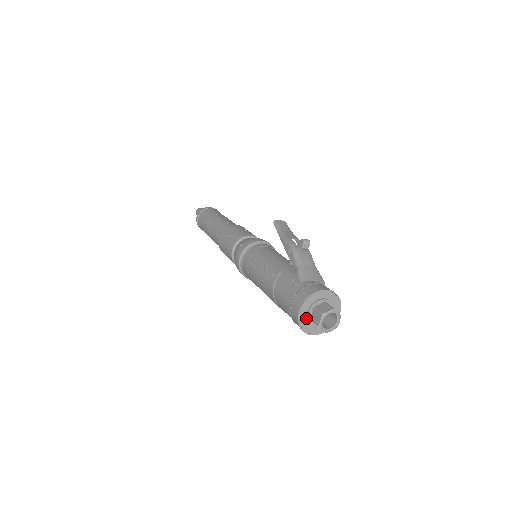
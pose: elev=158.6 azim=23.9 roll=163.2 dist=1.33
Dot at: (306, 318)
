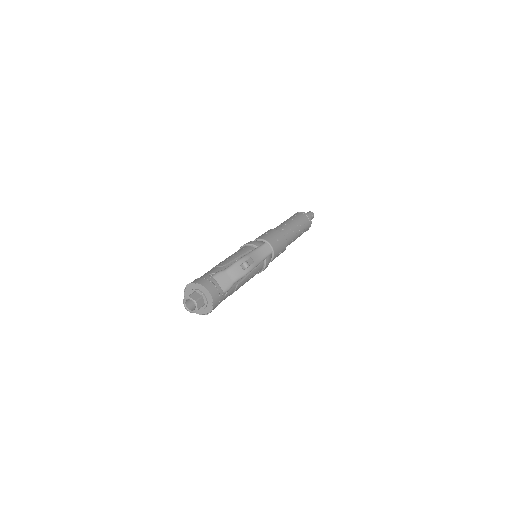
Dot at: (189, 293)
